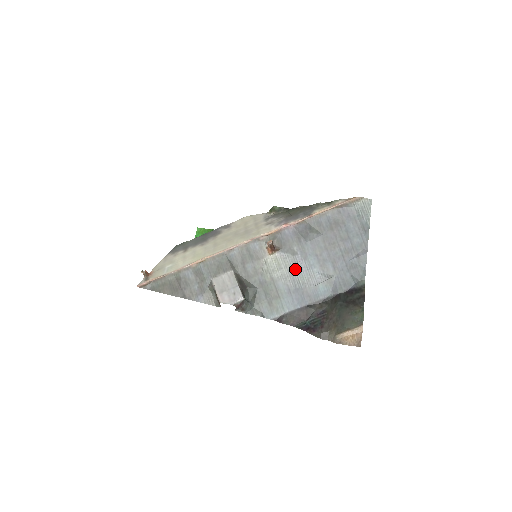
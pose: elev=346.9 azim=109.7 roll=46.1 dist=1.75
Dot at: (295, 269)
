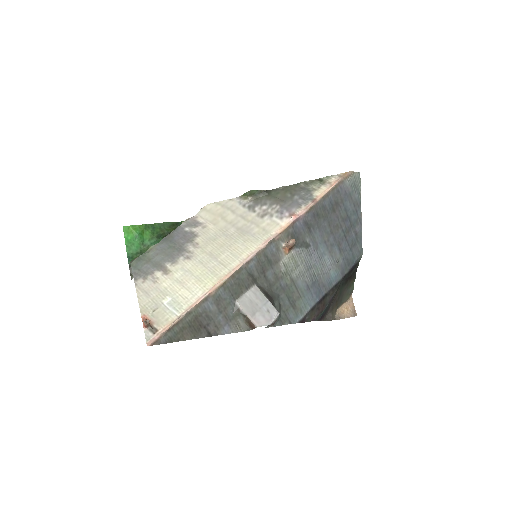
Dot at: (310, 262)
